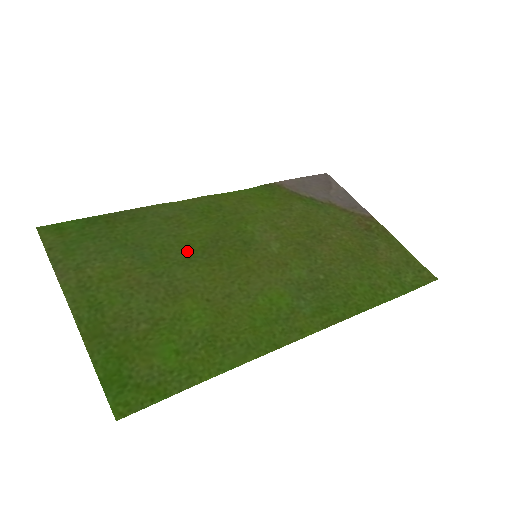
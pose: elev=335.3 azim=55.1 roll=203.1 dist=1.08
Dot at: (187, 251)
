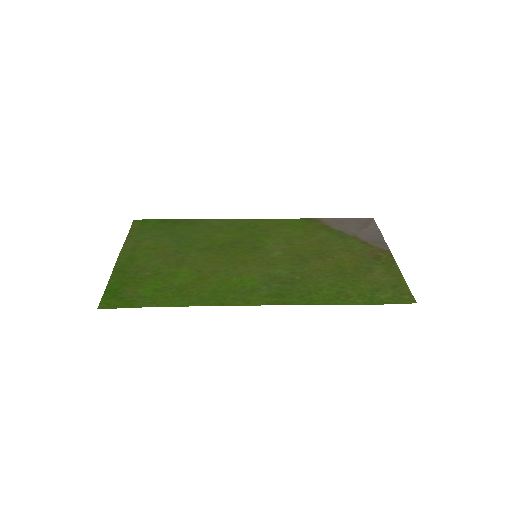
Dot at: (209, 245)
